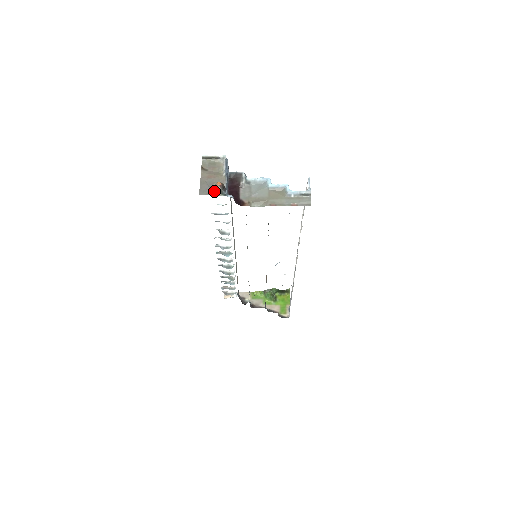
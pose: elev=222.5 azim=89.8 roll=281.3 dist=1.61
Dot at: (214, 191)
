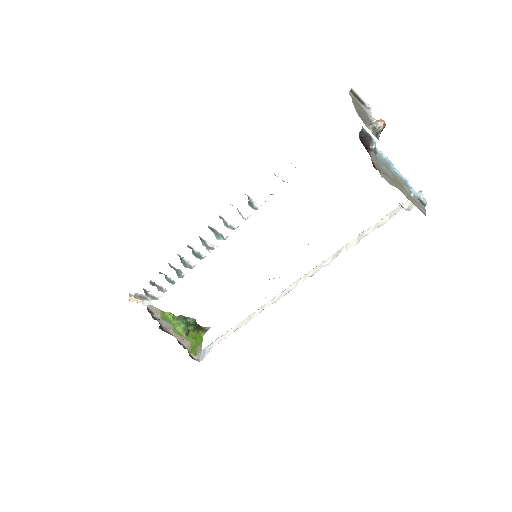
Dot at: (370, 127)
